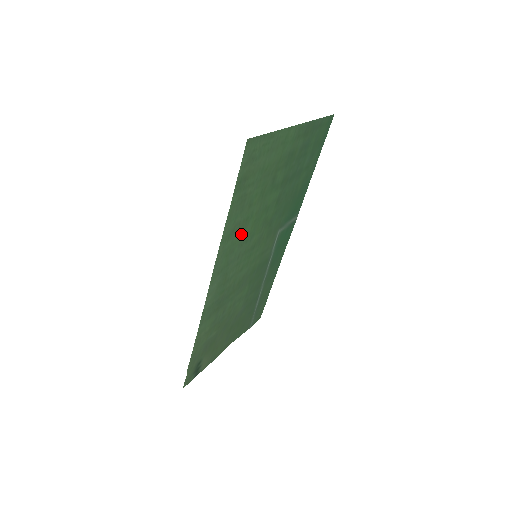
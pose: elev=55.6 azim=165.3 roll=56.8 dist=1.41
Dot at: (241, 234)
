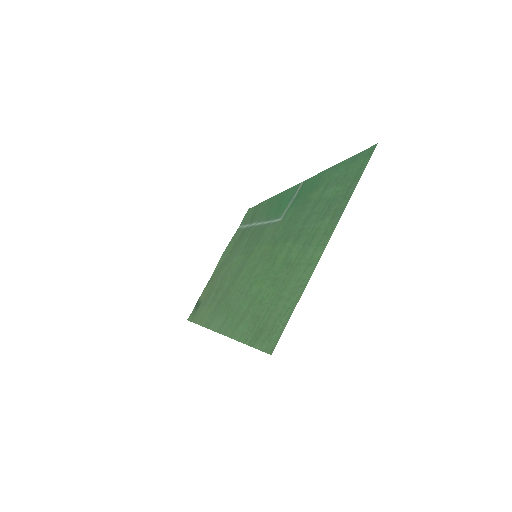
Dot at: (247, 301)
